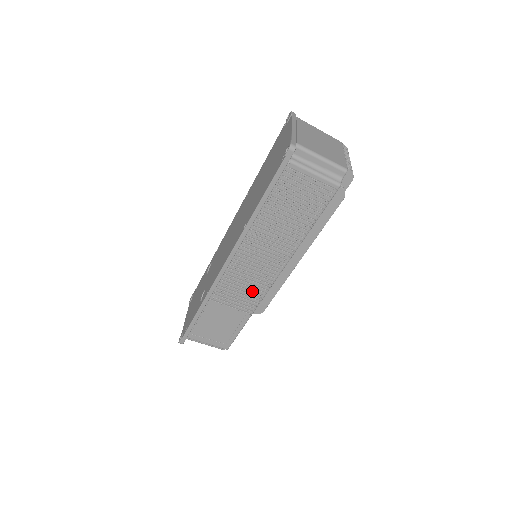
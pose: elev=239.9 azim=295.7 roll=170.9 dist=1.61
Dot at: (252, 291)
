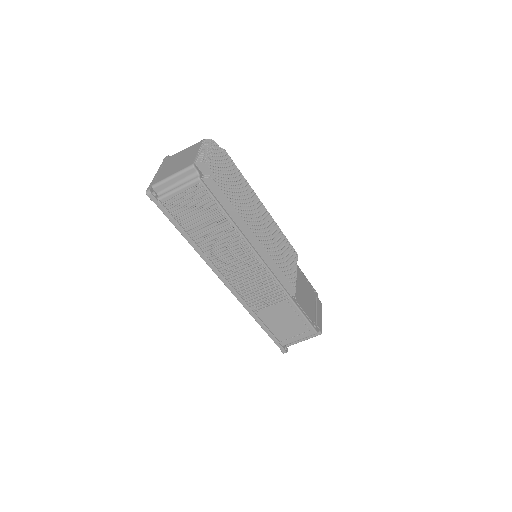
Dot at: (264, 285)
